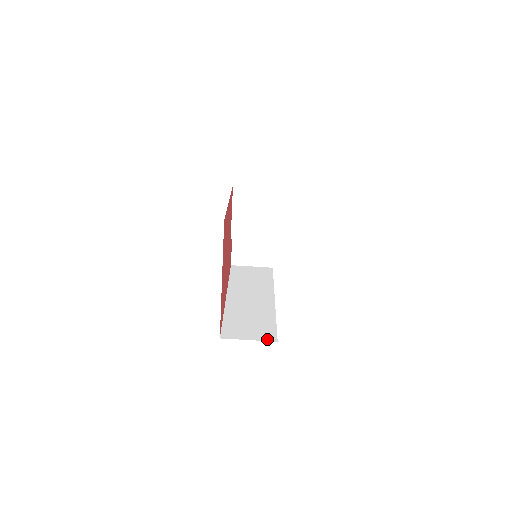
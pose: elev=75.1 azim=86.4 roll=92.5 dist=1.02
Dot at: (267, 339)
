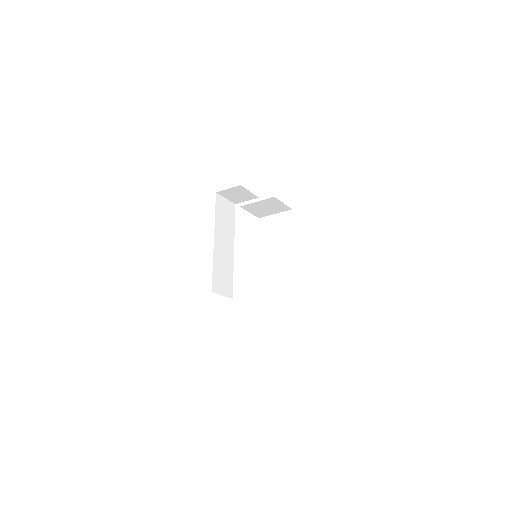
Dot at: (229, 296)
